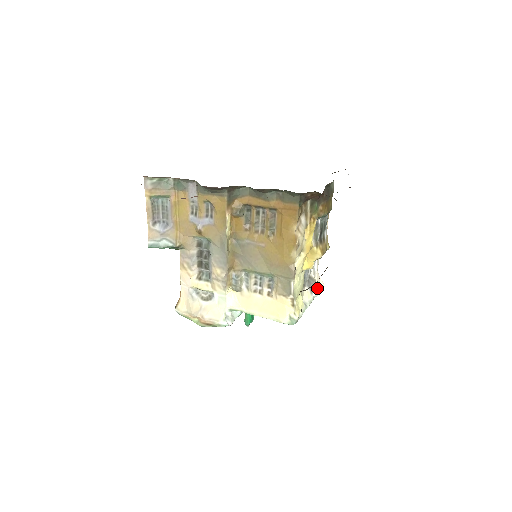
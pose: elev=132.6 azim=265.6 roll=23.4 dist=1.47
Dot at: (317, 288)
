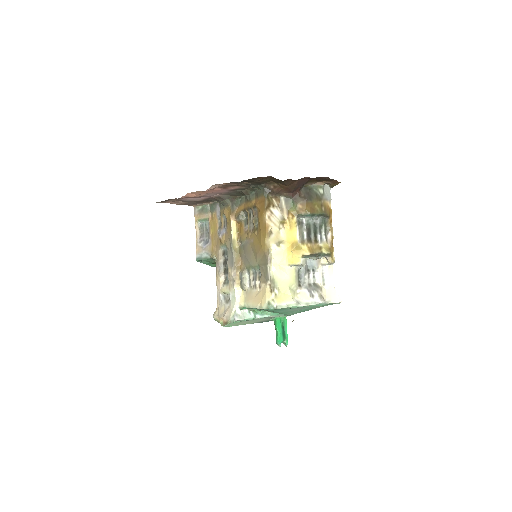
Dot at: (322, 295)
